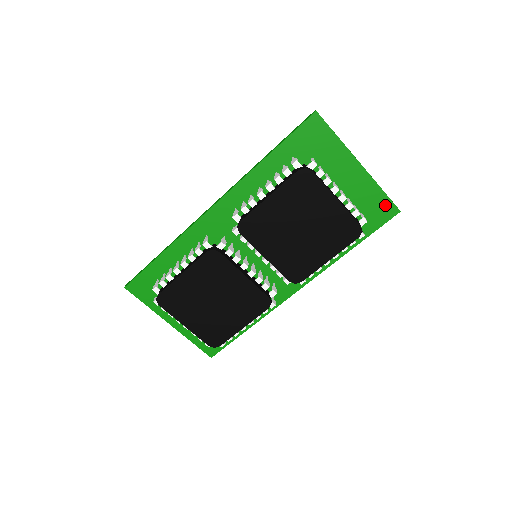
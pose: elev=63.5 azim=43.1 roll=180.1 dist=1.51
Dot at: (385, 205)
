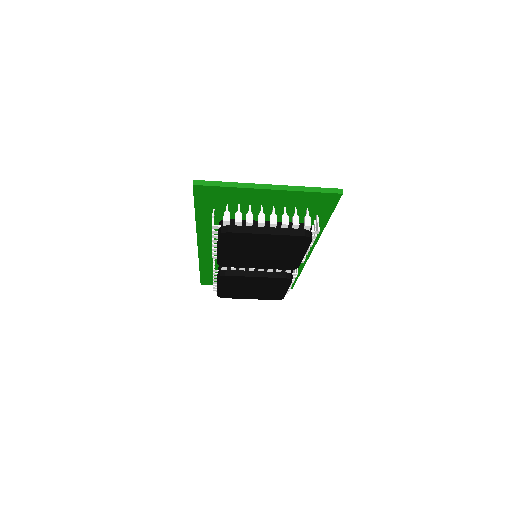
Dot at: (323, 197)
